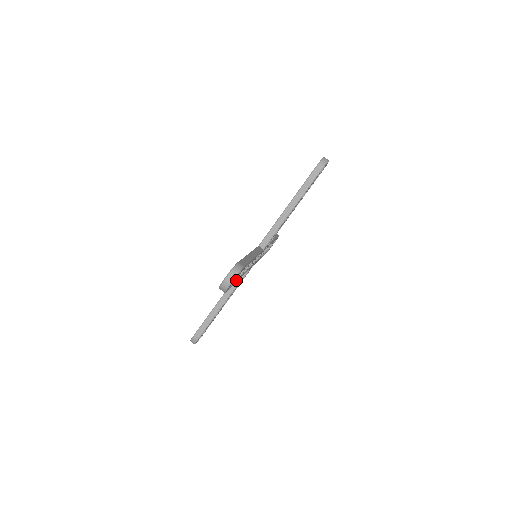
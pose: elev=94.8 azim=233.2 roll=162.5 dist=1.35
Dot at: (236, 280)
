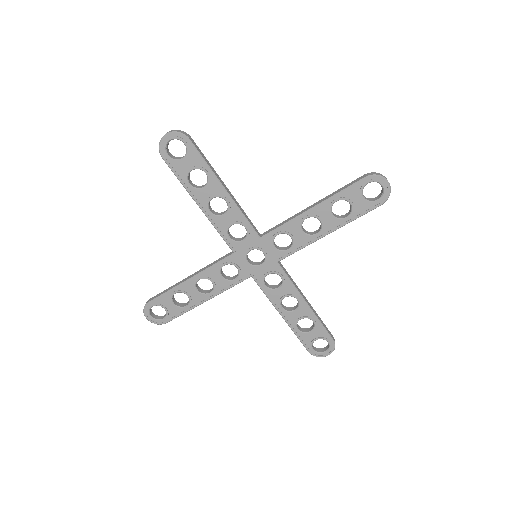
Dot at: (186, 176)
